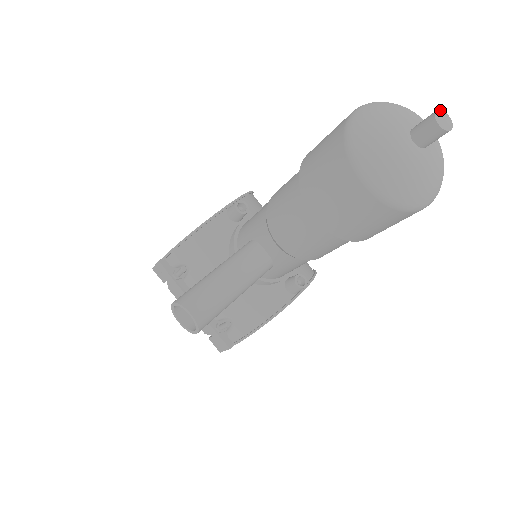
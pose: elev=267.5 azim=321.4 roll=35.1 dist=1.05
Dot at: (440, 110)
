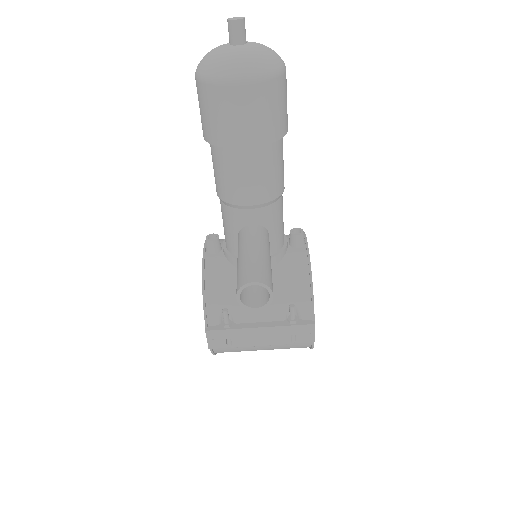
Dot at: (229, 18)
